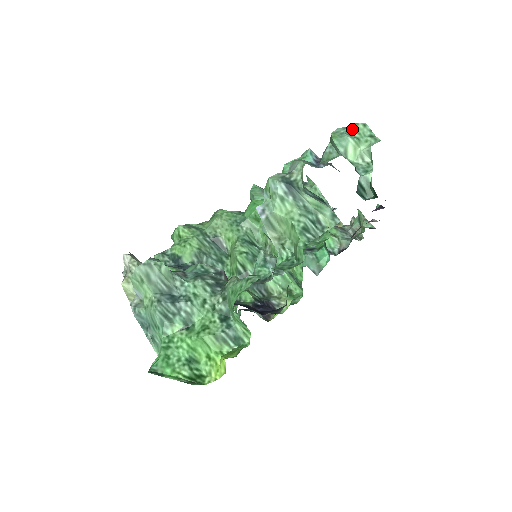
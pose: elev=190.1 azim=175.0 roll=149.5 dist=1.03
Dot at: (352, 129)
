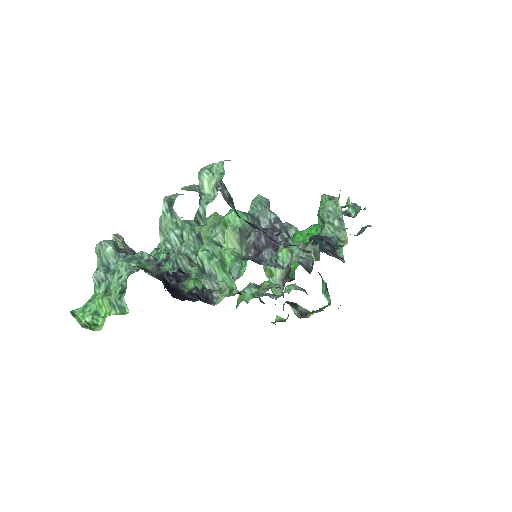
Dot at: (215, 166)
